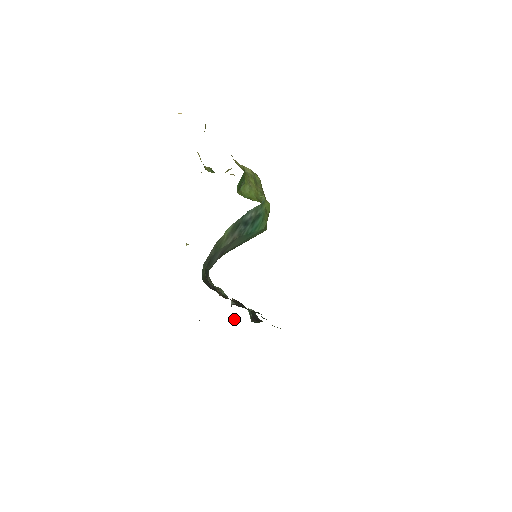
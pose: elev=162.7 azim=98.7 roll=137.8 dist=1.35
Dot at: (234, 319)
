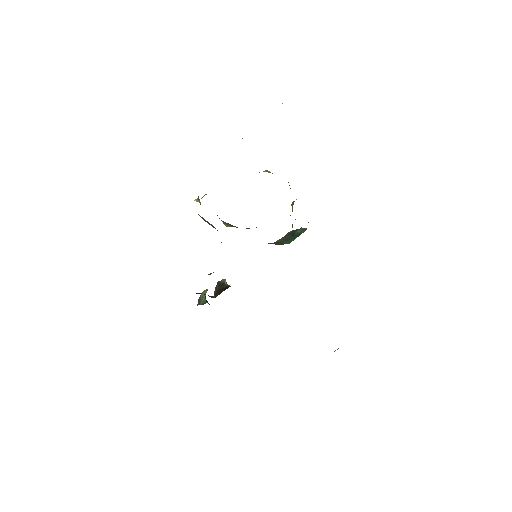
Dot at: (208, 295)
